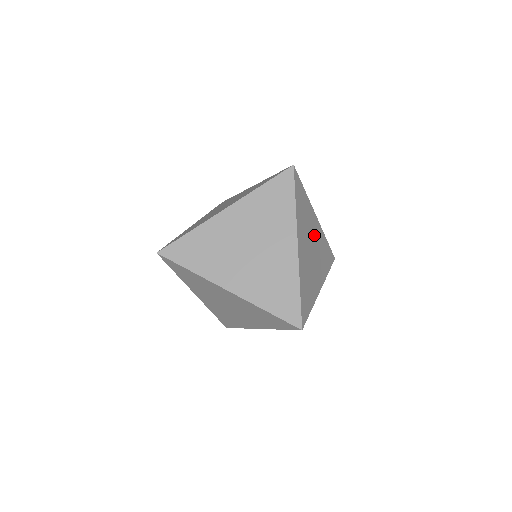
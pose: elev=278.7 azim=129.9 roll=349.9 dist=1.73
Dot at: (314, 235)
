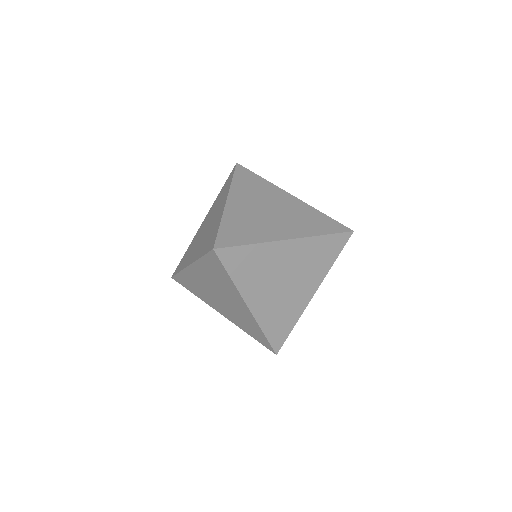
Dot at: occluded
